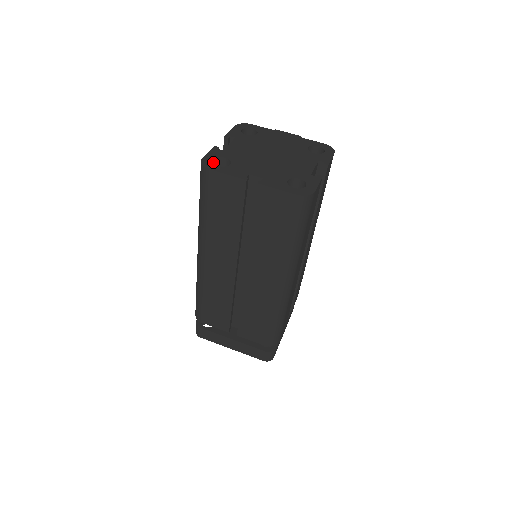
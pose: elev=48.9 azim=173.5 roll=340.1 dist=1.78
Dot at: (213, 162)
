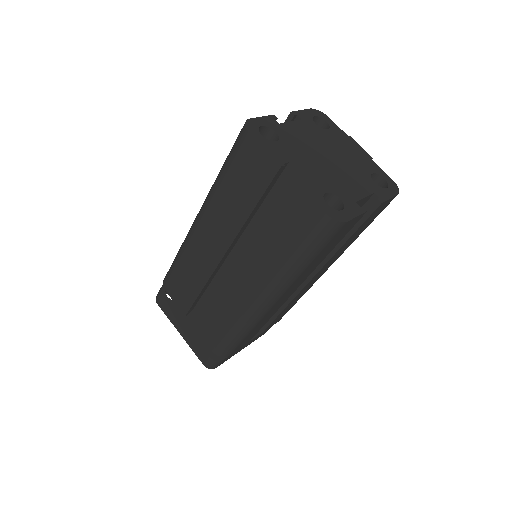
Dot at: (260, 129)
